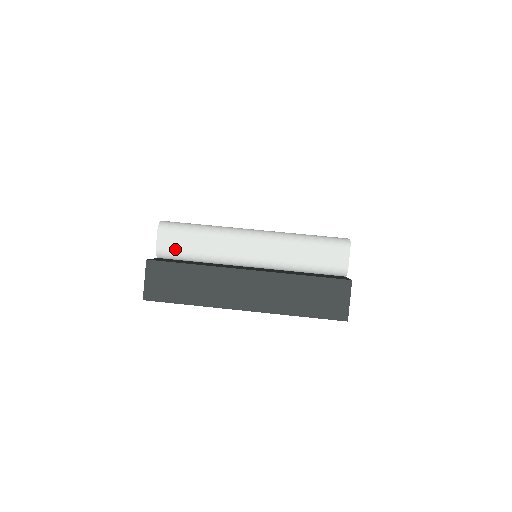
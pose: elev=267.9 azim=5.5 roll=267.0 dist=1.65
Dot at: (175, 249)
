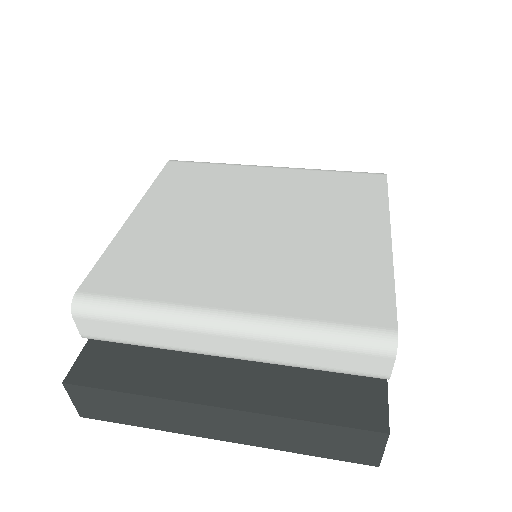
Dot at: (108, 338)
